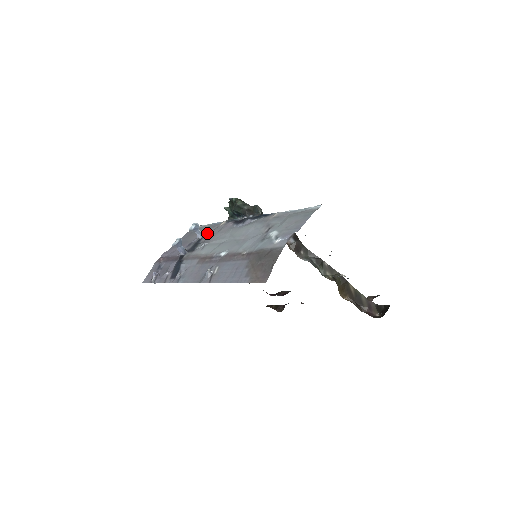
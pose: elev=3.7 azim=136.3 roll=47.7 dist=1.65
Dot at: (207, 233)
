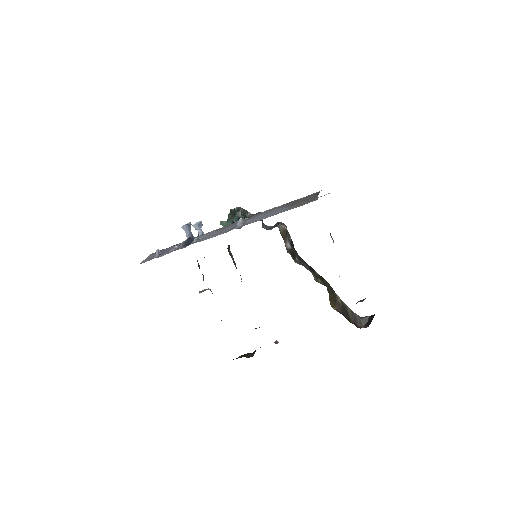
Dot at: occluded
